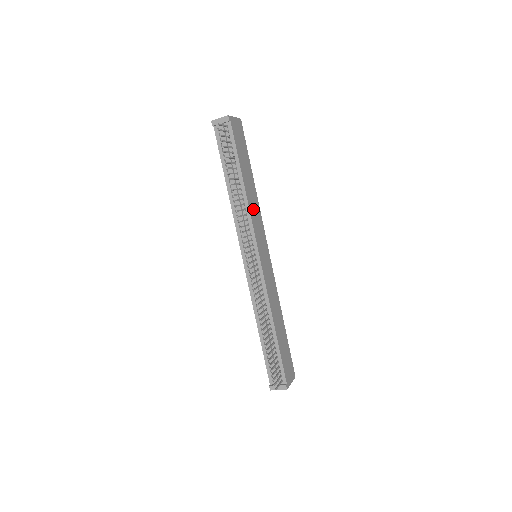
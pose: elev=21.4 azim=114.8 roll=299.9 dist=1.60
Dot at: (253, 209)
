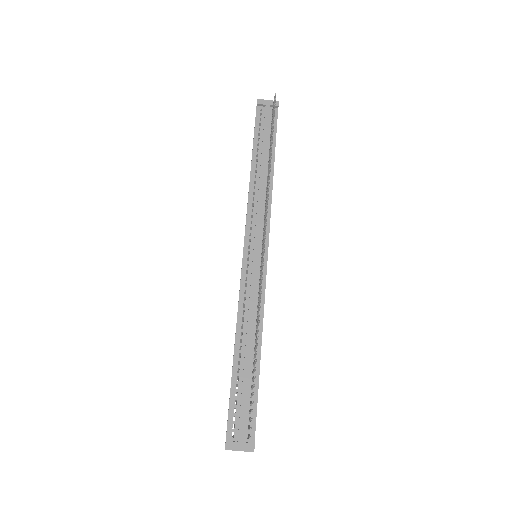
Dot at: occluded
